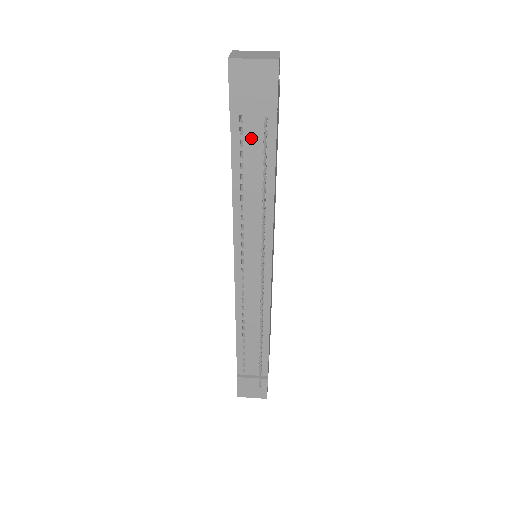
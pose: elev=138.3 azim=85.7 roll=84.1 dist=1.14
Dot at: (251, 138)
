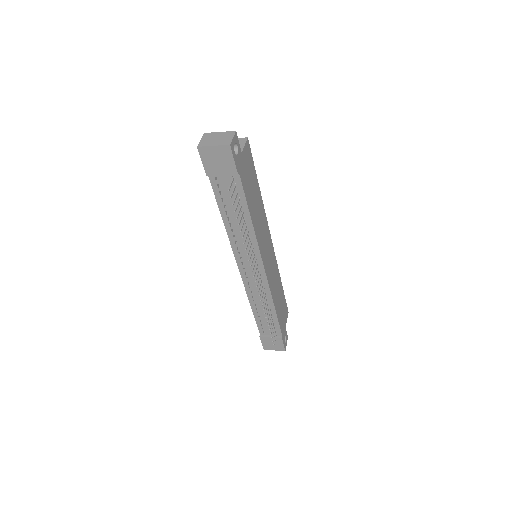
Dot at: (226, 190)
